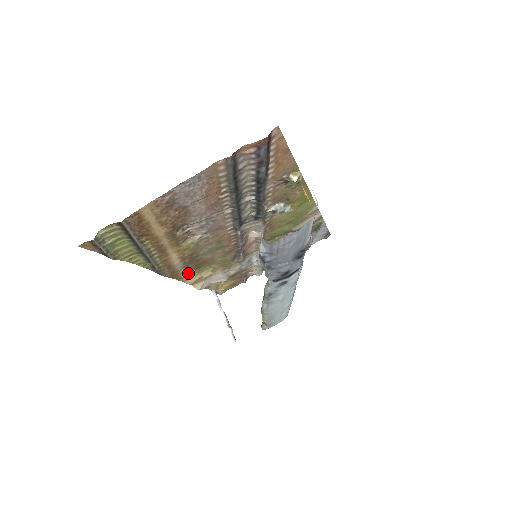
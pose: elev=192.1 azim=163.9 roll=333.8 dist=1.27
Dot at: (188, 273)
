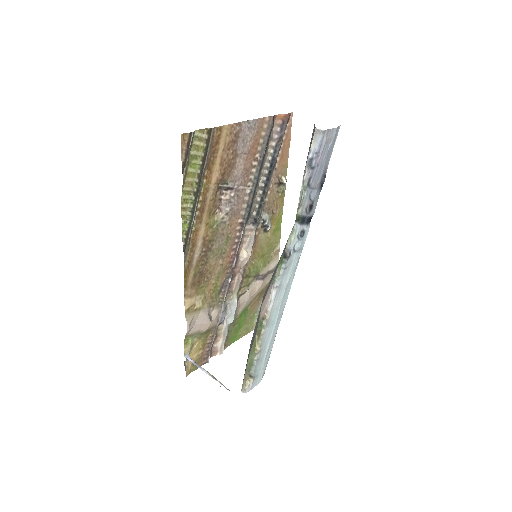
Dot at: (191, 284)
